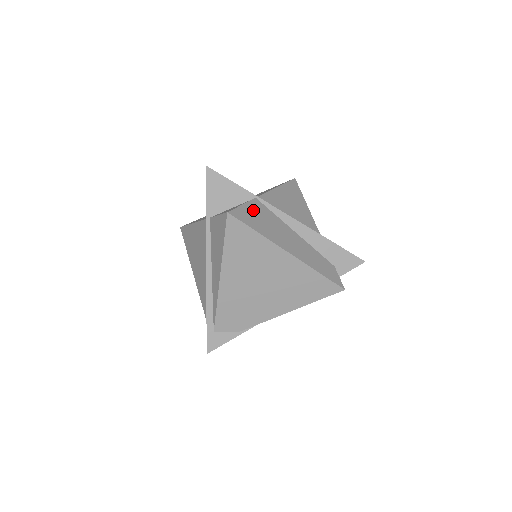
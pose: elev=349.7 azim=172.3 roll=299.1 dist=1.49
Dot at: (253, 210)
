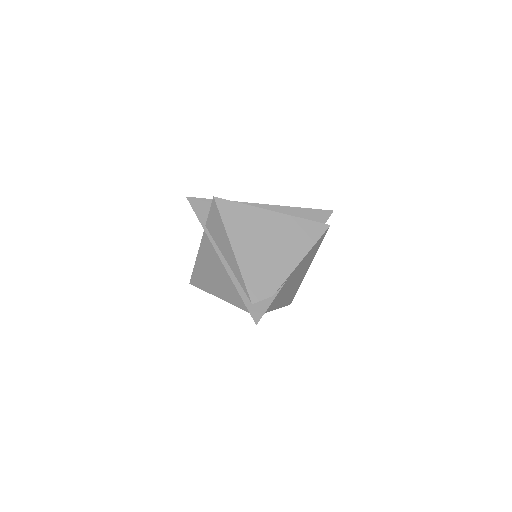
Dot at: occluded
